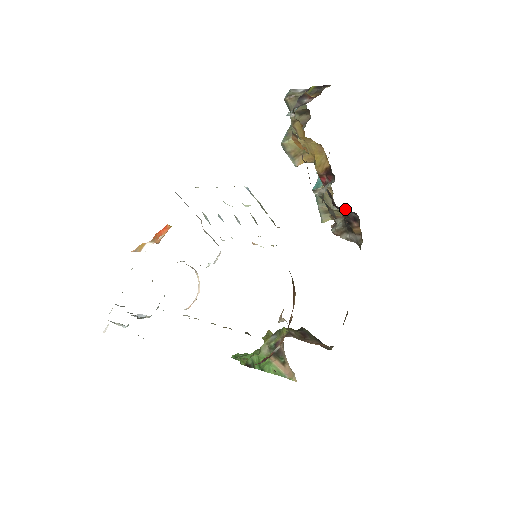
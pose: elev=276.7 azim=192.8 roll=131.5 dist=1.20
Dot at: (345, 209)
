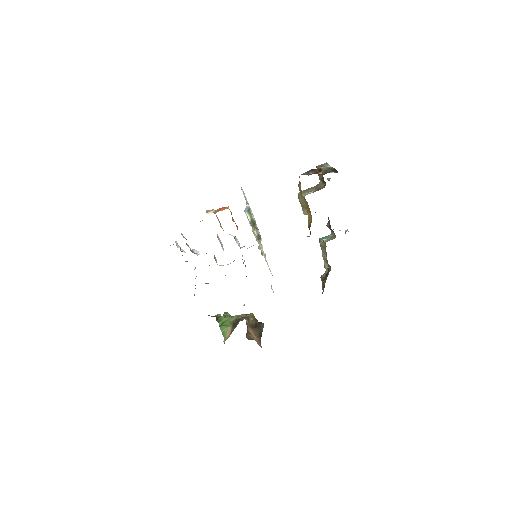
Dot at: occluded
